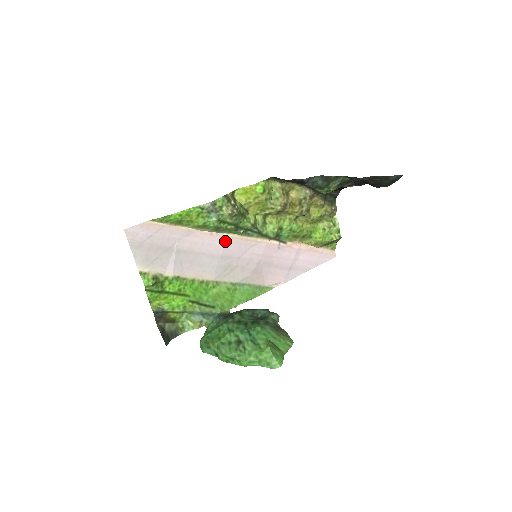
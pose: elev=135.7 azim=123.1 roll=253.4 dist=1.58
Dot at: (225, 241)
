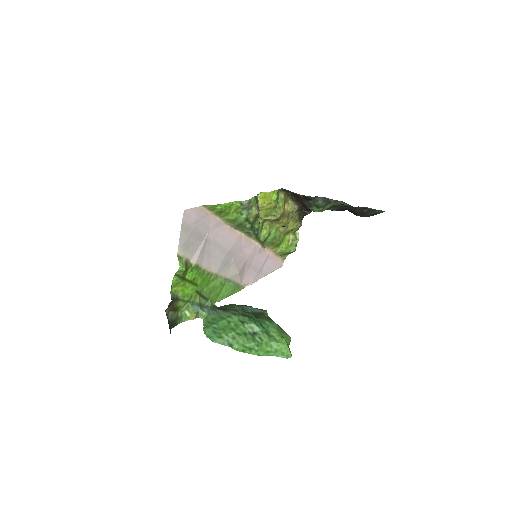
Dot at: (235, 238)
